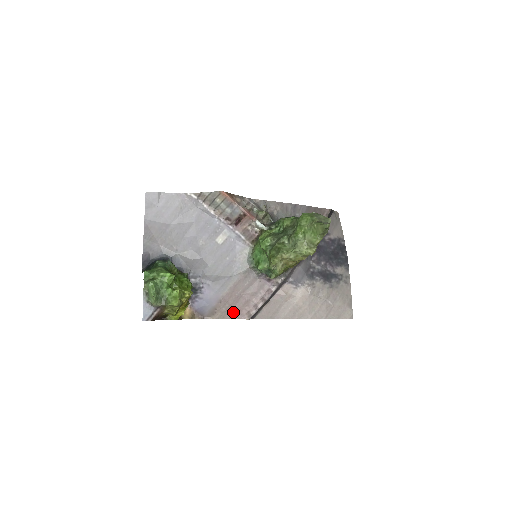
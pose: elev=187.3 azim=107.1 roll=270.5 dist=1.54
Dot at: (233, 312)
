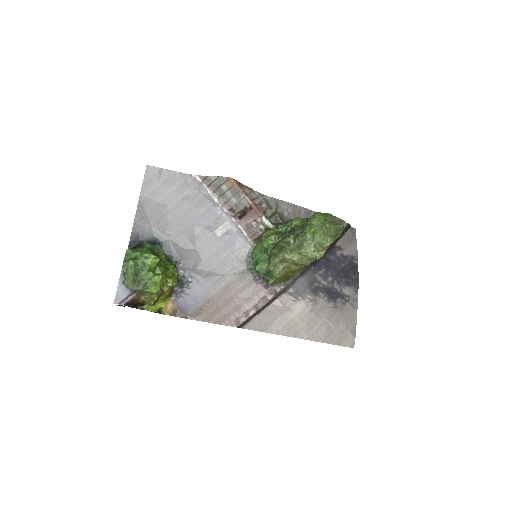
Dot at: (220, 316)
